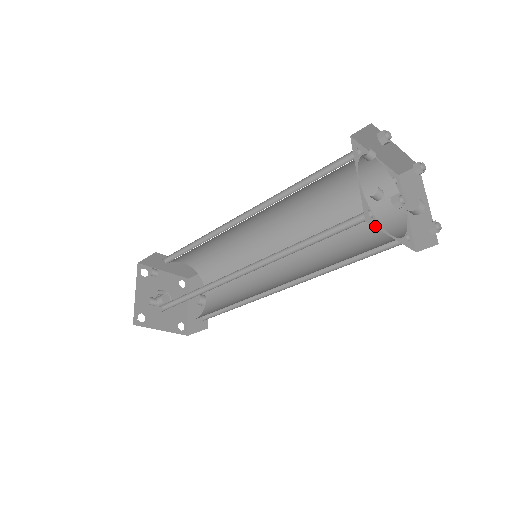
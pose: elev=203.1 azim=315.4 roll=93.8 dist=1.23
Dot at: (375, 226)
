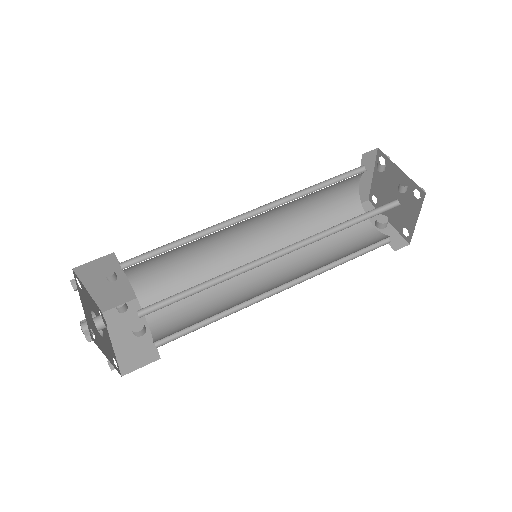
Dot at: occluded
